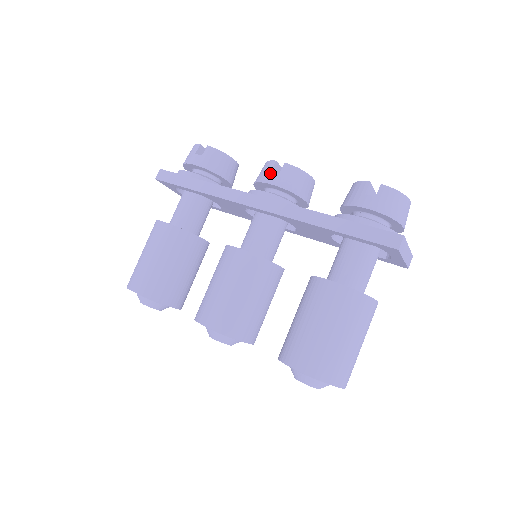
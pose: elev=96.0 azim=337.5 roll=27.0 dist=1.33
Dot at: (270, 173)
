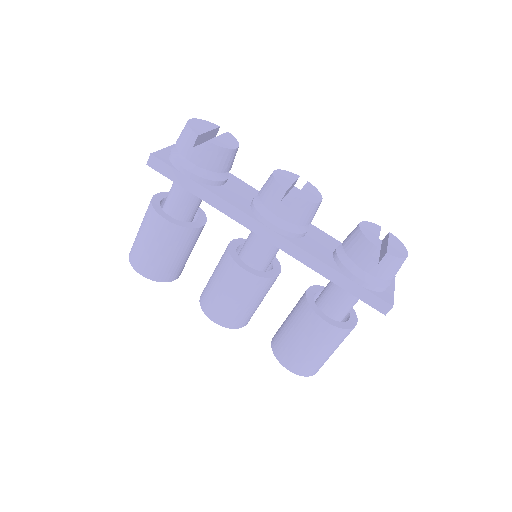
Dot at: (279, 204)
